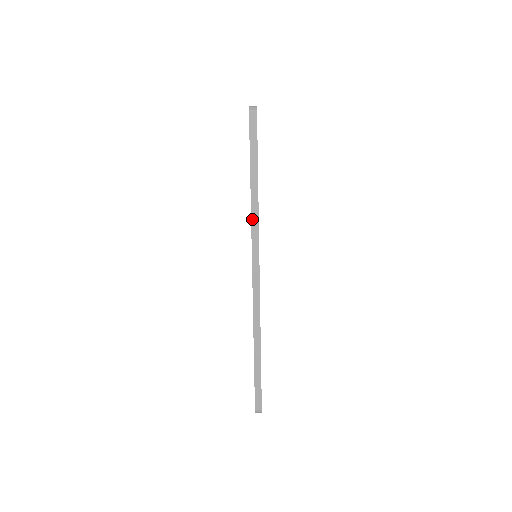
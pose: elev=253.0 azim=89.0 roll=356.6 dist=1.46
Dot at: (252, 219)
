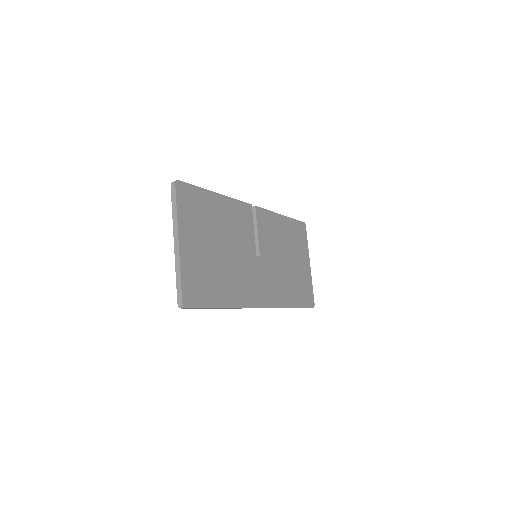
Dot at: (235, 308)
